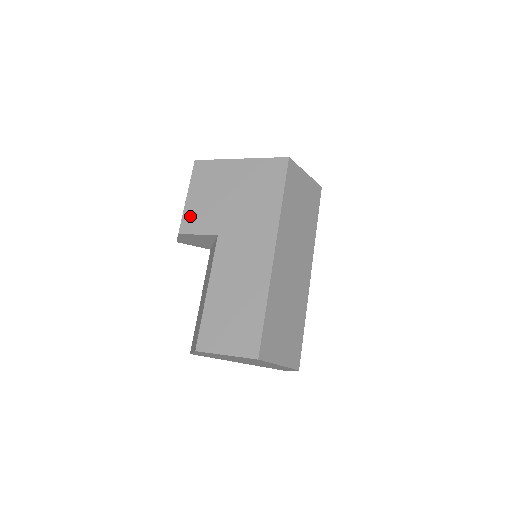
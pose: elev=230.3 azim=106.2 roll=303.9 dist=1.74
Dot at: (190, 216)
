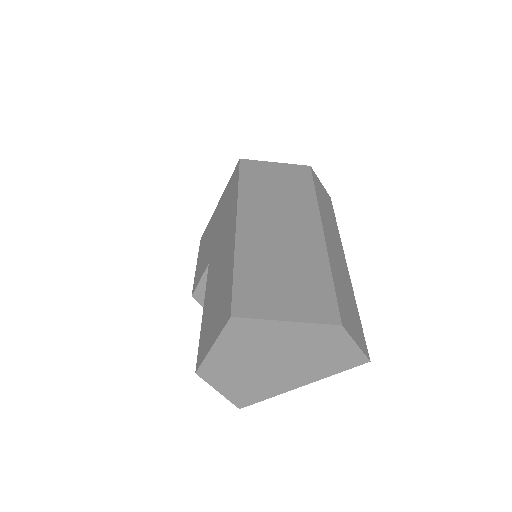
Dot at: (197, 275)
